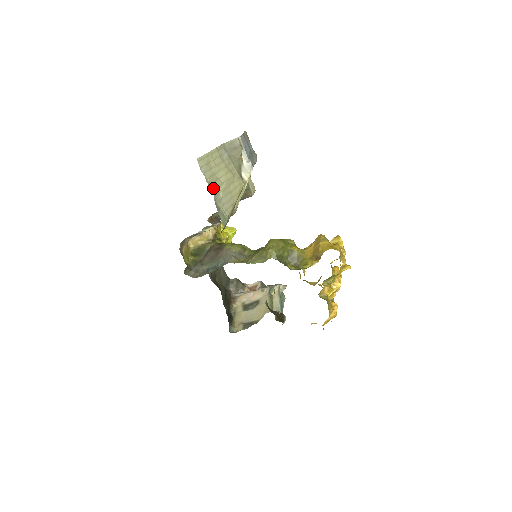
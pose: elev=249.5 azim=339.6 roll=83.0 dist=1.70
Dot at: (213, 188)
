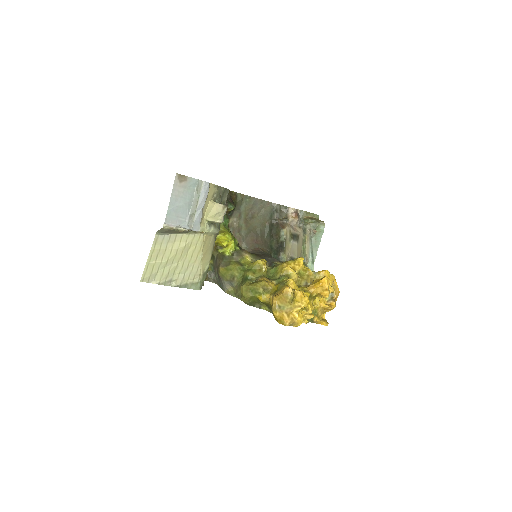
Dot at: (170, 279)
